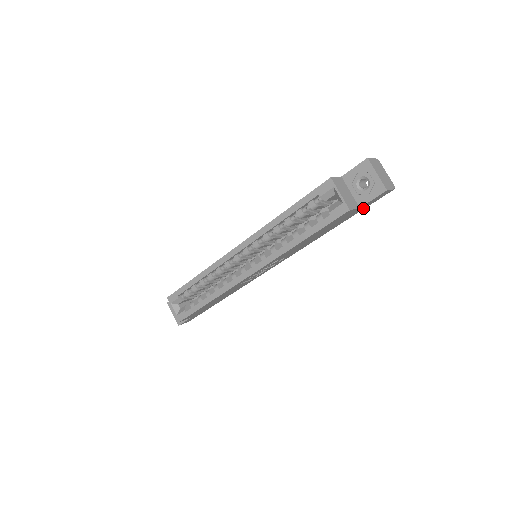
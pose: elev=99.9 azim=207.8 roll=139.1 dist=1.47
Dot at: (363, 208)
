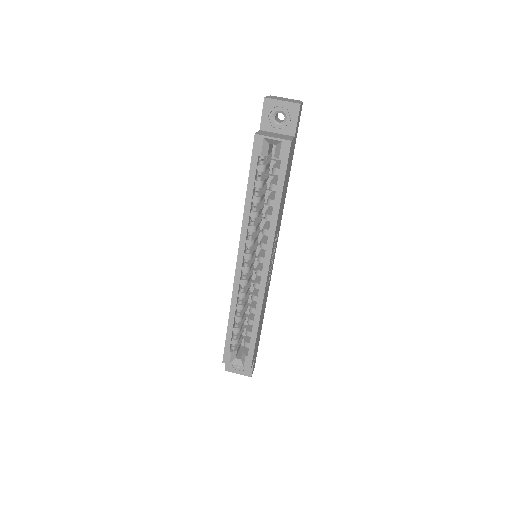
Dot at: (296, 137)
